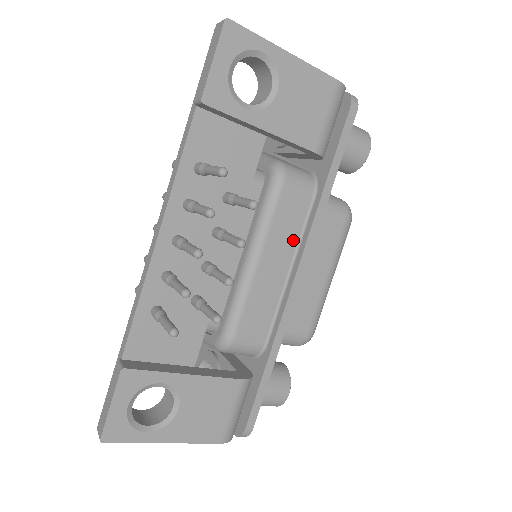
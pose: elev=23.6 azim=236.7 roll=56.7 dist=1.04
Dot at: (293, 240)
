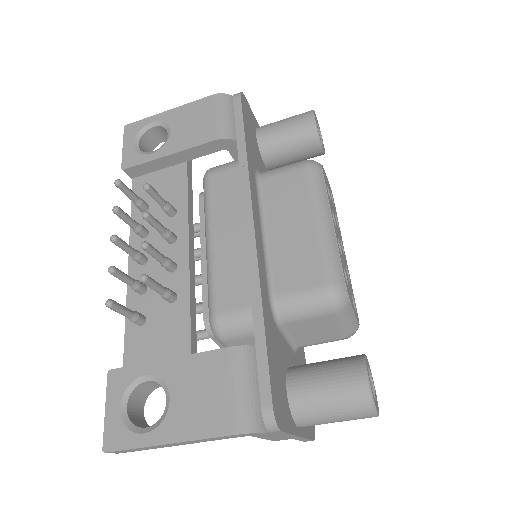
Dot at: (238, 206)
